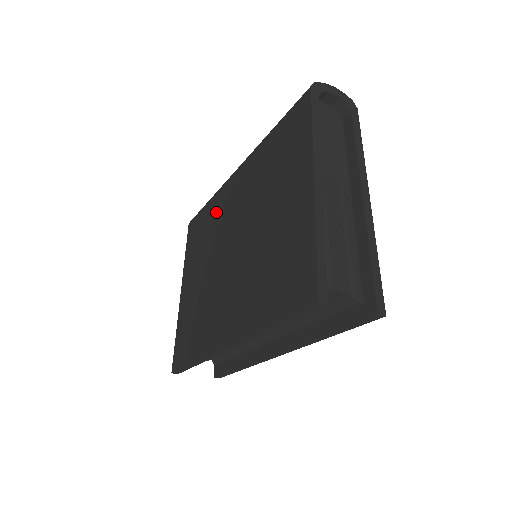
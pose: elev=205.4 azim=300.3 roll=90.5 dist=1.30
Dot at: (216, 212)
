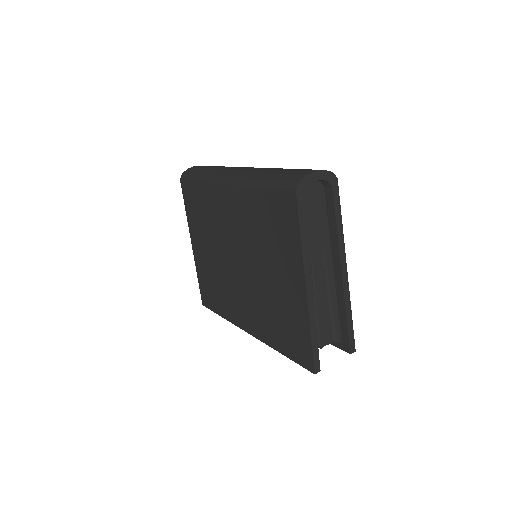
Dot at: (212, 206)
